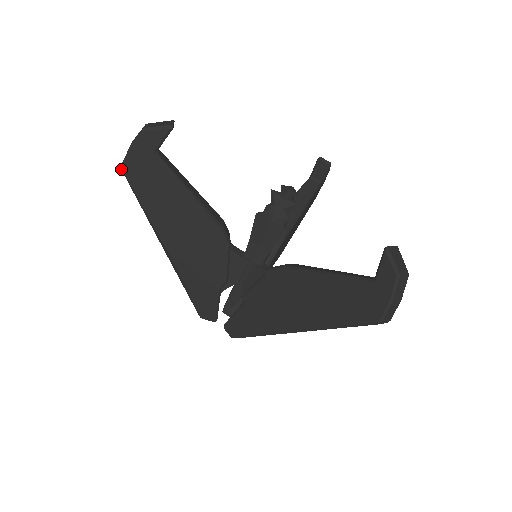
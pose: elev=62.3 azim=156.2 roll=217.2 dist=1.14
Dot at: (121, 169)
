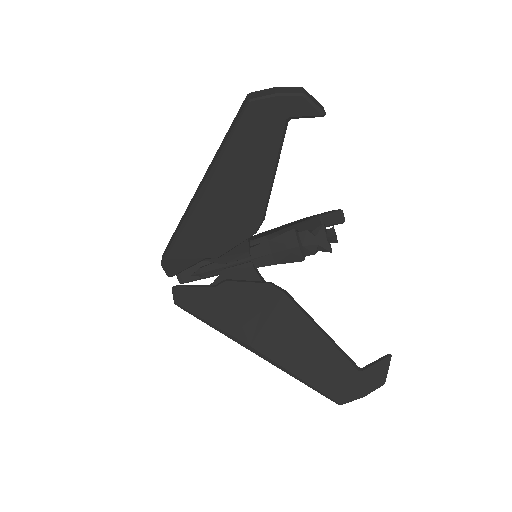
Dot at: (247, 101)
